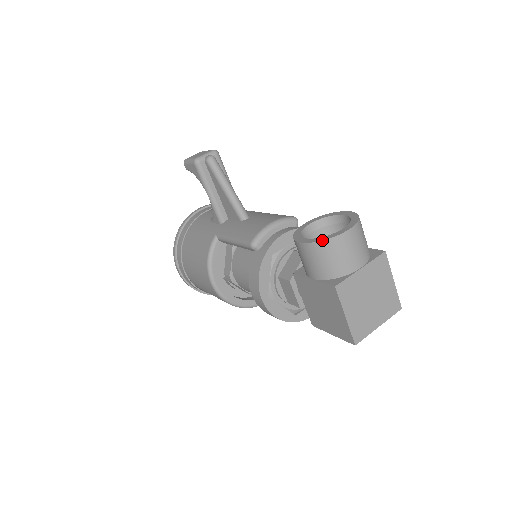
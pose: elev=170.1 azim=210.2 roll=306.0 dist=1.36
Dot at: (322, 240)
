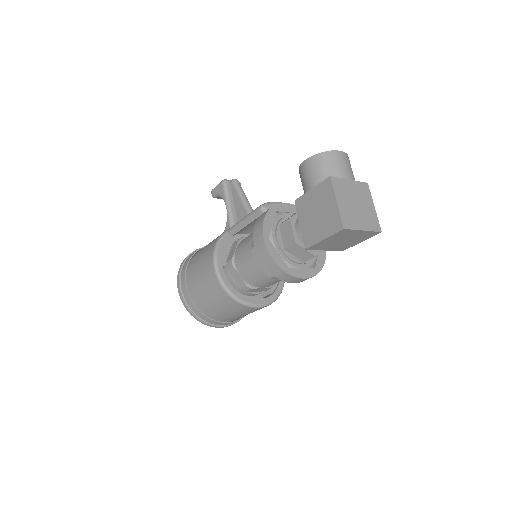
Dot at: (322, 152)
